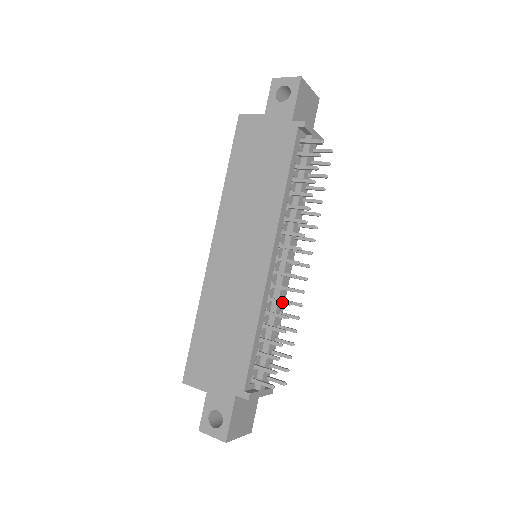
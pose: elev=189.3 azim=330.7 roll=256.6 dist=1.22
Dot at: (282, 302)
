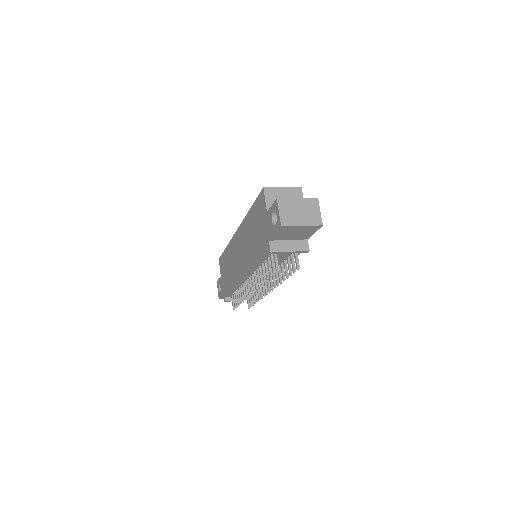
Dot at: (244, 294)
